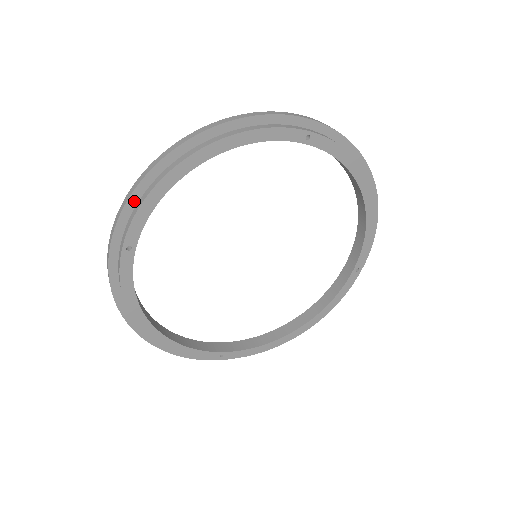
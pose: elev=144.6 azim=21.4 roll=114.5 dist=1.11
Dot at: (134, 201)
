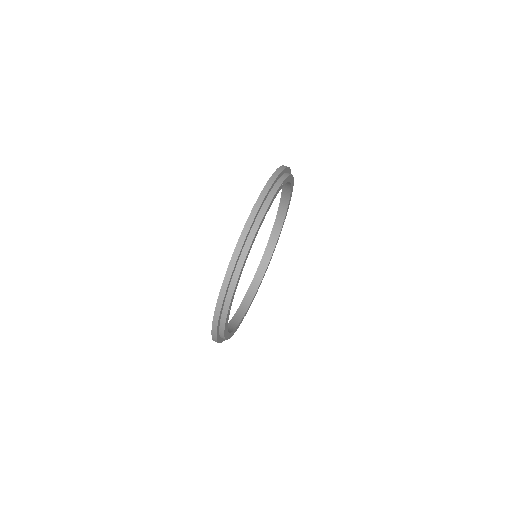
Dot at: (229, 284)
